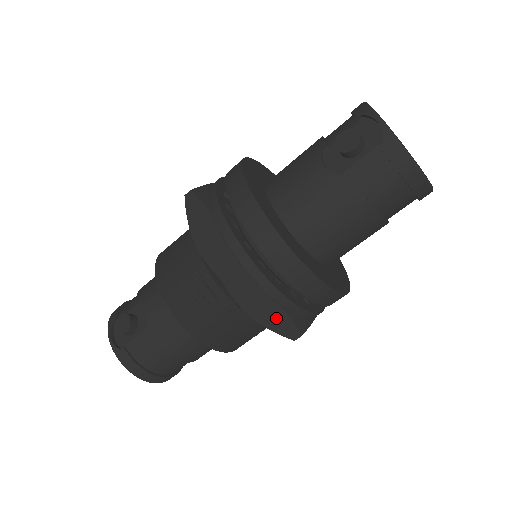
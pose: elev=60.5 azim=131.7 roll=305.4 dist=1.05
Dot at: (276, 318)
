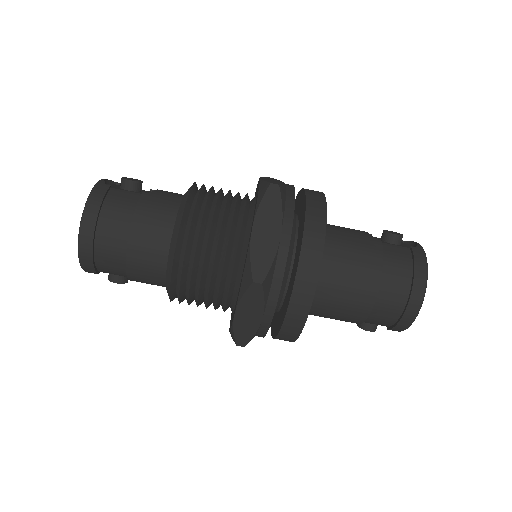
Dot at: (265, 248)
